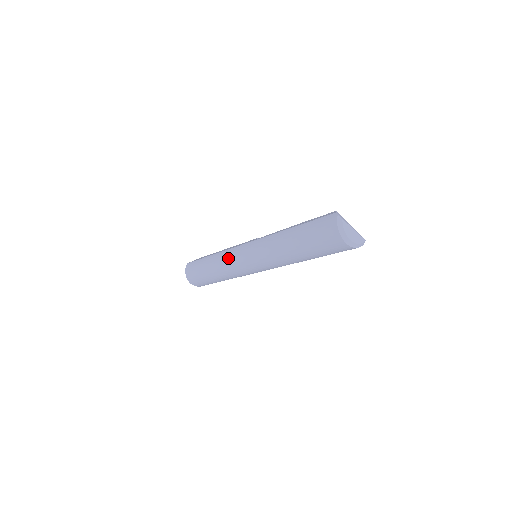
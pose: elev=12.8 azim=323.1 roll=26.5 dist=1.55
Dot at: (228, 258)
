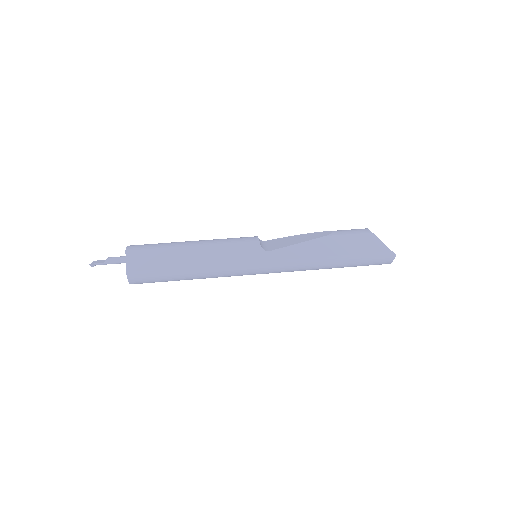
Dot at: (233, 273)
